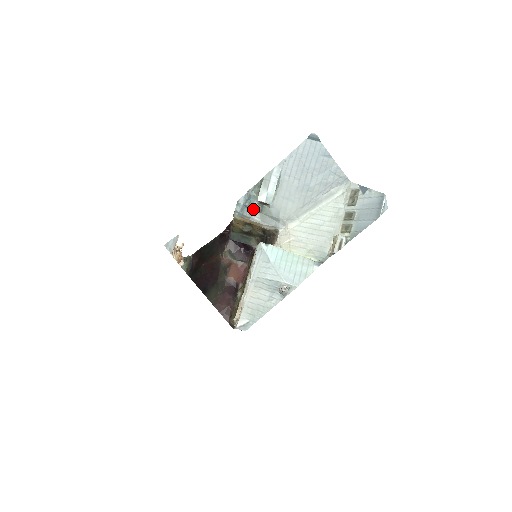
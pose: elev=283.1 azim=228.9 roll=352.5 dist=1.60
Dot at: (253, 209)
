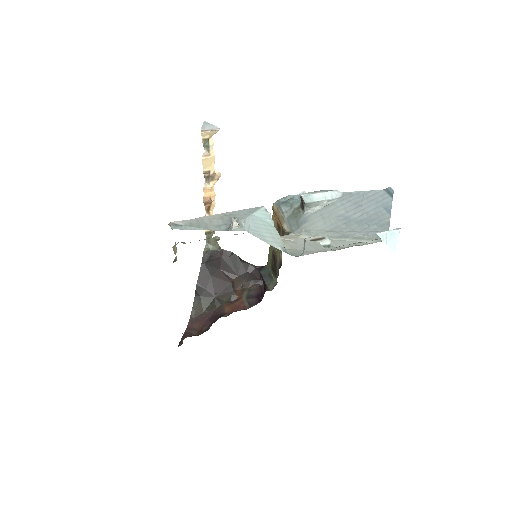
Dot at: (291, 207)
